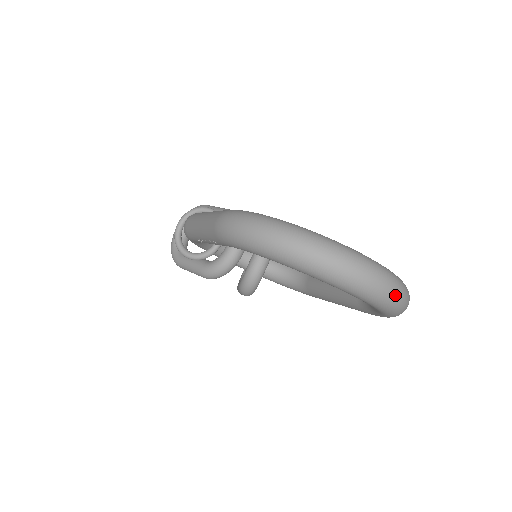
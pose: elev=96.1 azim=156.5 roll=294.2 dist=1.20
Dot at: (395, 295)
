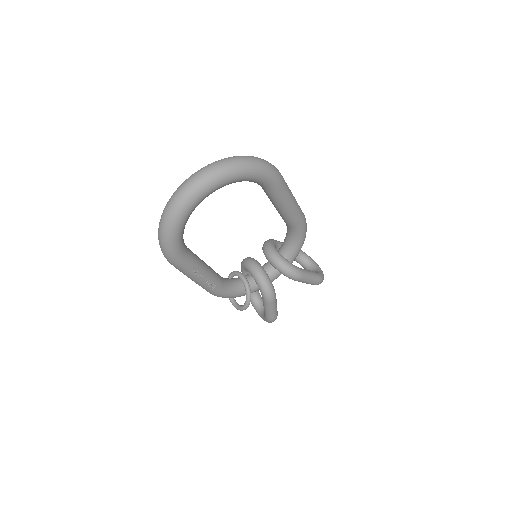
Dot at: (216, 166)
